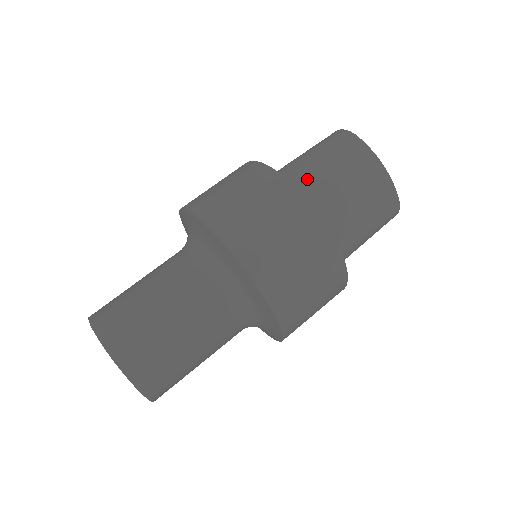
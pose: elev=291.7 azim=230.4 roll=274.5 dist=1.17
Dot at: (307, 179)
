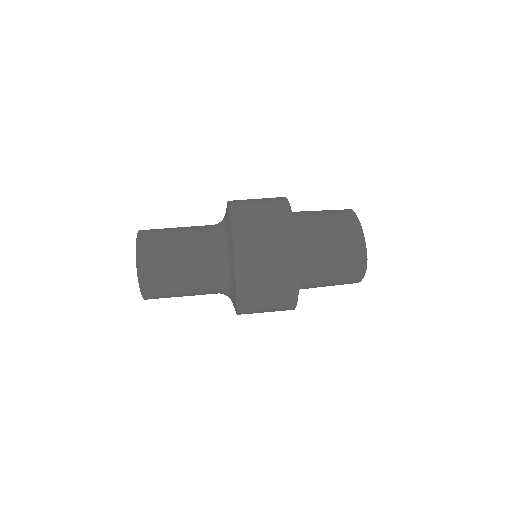
Dot at: (304, 213)
